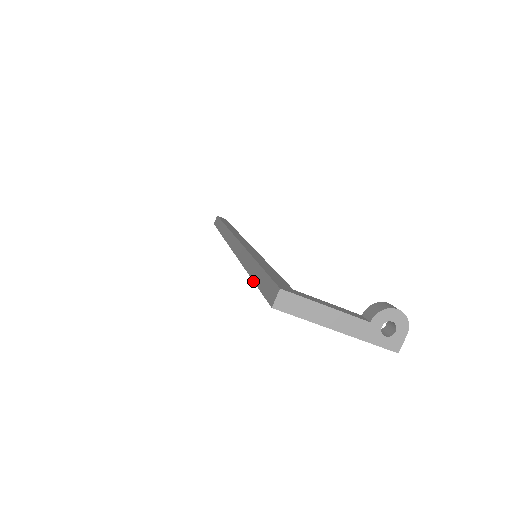
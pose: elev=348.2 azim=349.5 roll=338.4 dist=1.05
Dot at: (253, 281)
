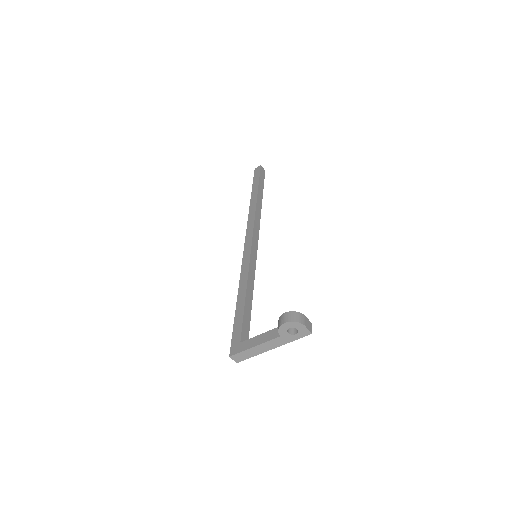
Dot at: occluded
